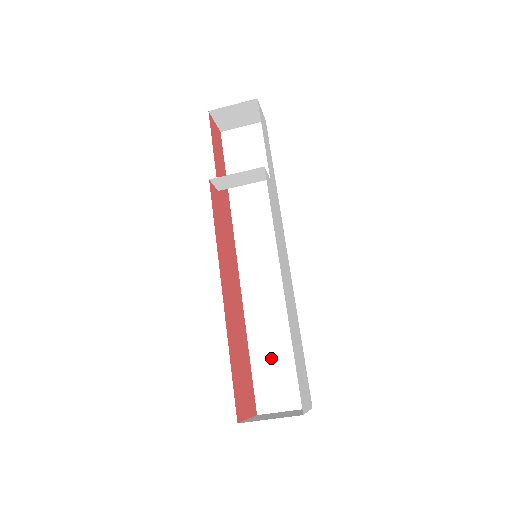
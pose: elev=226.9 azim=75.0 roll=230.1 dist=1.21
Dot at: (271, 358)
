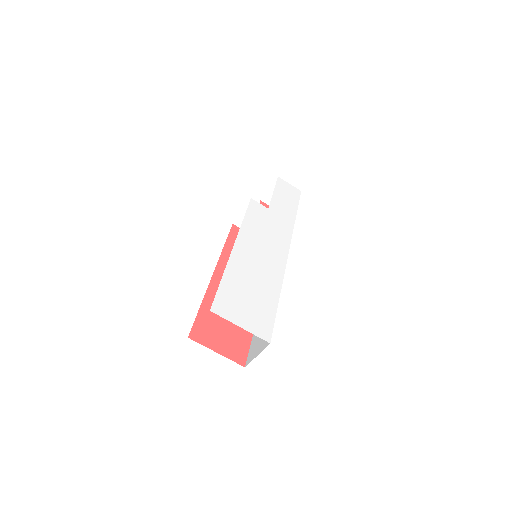
Dot at: occluded
